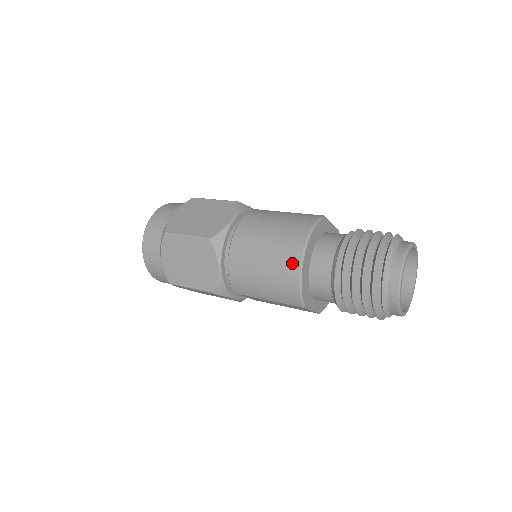
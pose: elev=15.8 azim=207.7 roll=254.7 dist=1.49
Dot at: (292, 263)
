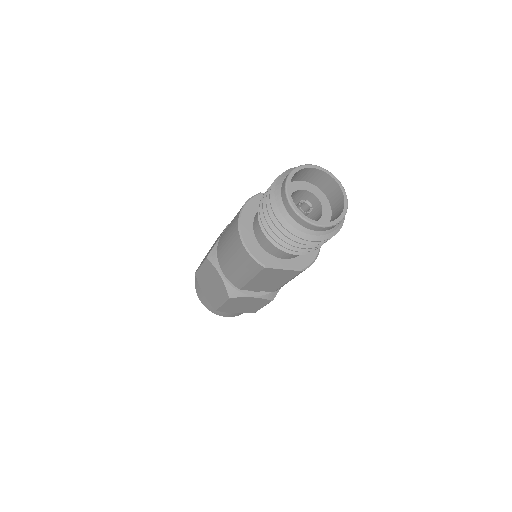
Dot at: (236, 237)
